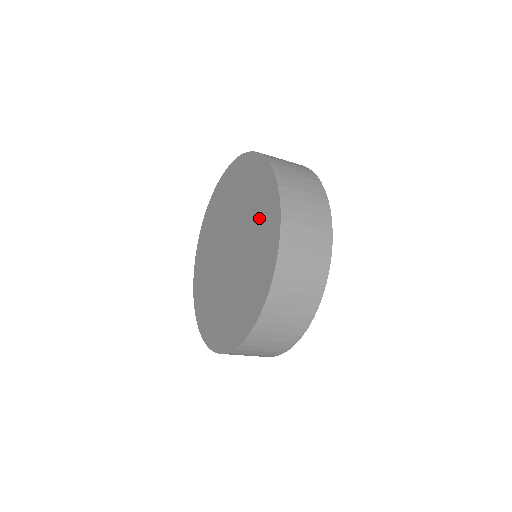
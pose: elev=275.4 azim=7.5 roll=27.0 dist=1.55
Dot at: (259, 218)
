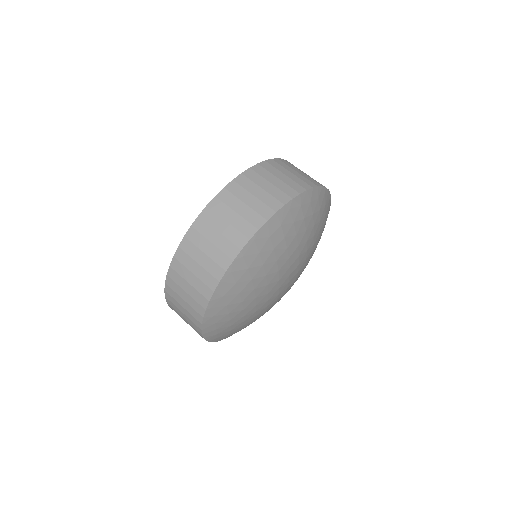
Dot at: occluded
